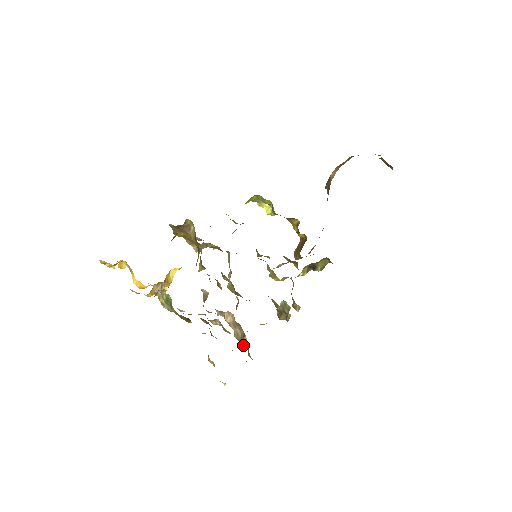
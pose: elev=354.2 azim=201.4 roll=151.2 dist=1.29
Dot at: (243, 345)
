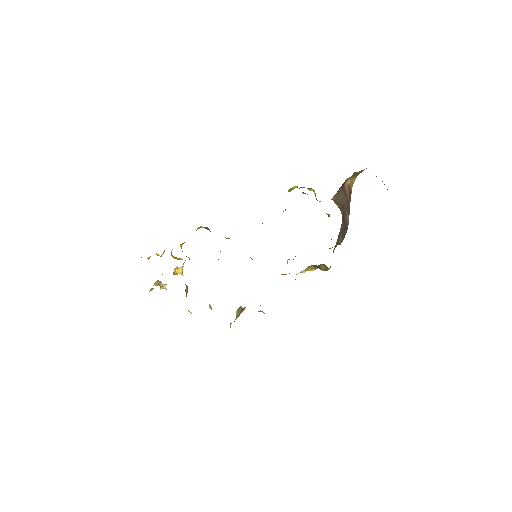
Dot at: occluded
